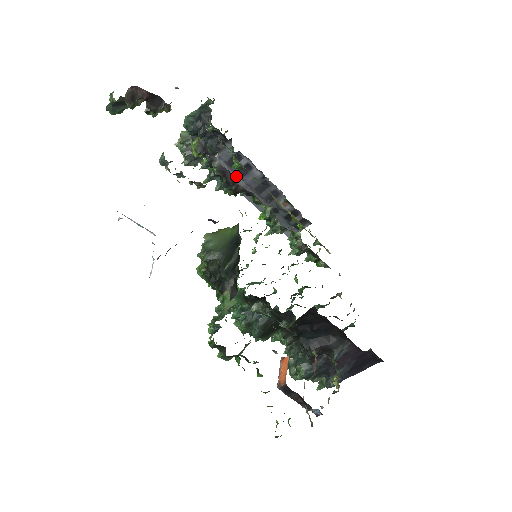
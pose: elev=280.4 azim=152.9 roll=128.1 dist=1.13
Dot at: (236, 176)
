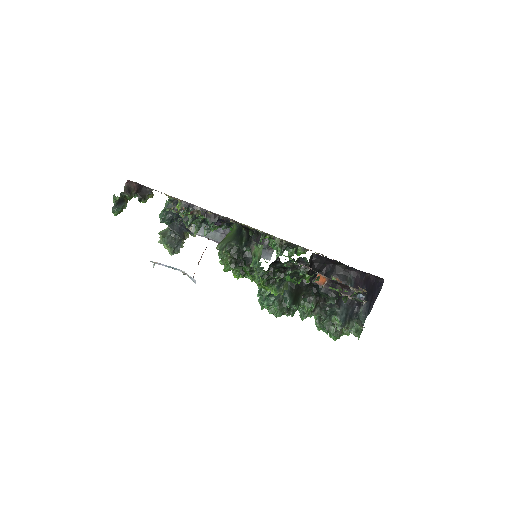
Dot at: occluded
